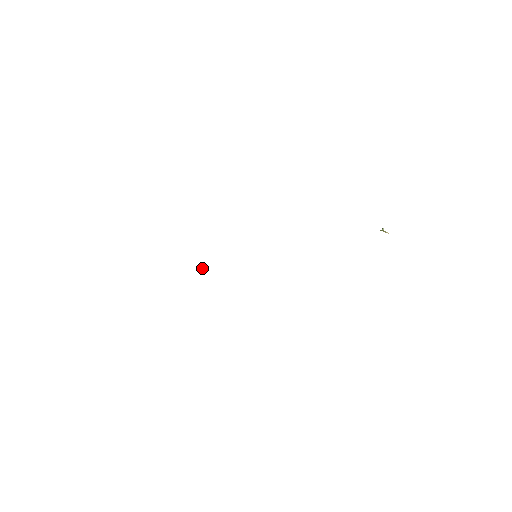
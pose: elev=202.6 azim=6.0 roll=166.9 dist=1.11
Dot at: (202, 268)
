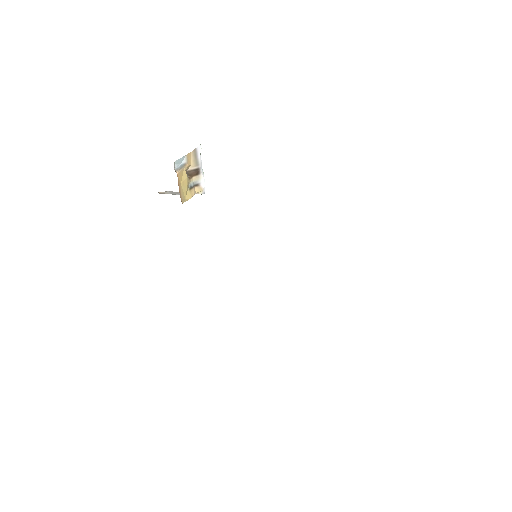
Dot at: occluded
